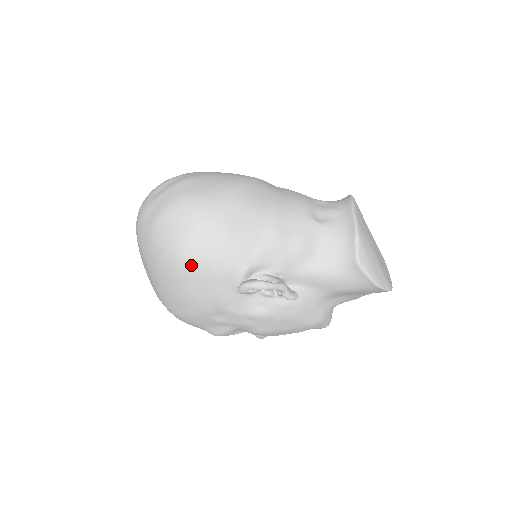
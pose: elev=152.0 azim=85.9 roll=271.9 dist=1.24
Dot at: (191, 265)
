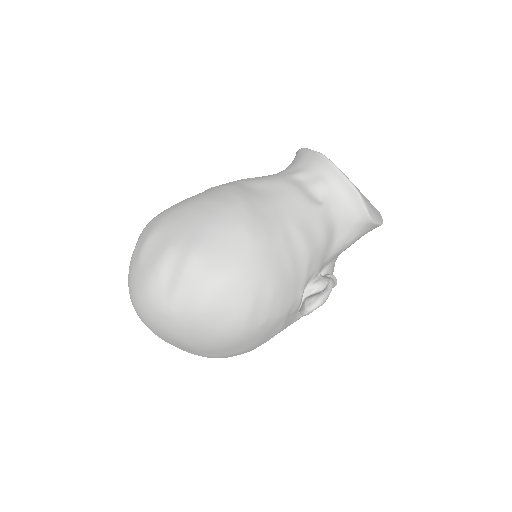
Dot at: (259, 329)
